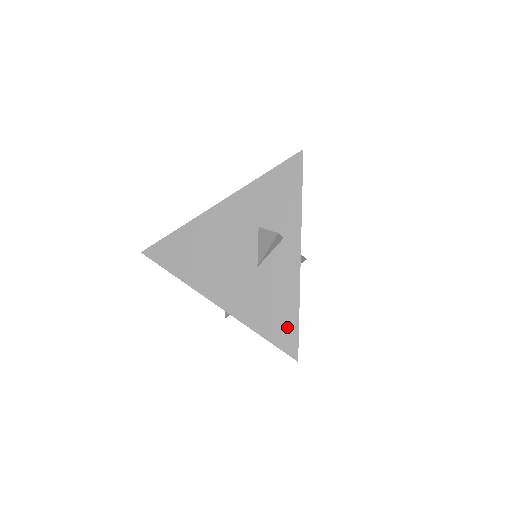
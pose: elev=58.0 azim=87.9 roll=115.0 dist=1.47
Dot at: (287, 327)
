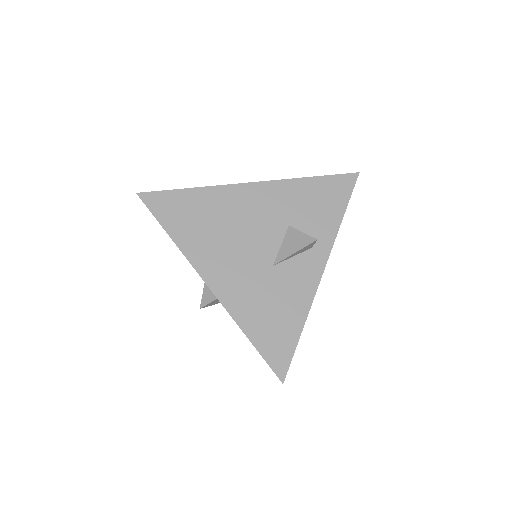
Dot at: (284, 342)
